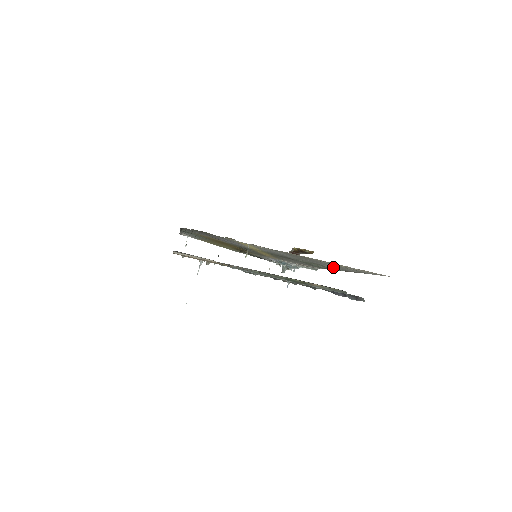
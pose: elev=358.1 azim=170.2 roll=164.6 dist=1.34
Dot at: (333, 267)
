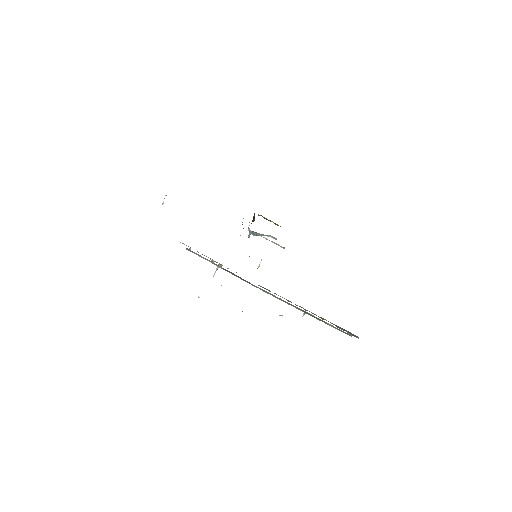
Dot at: occluded
